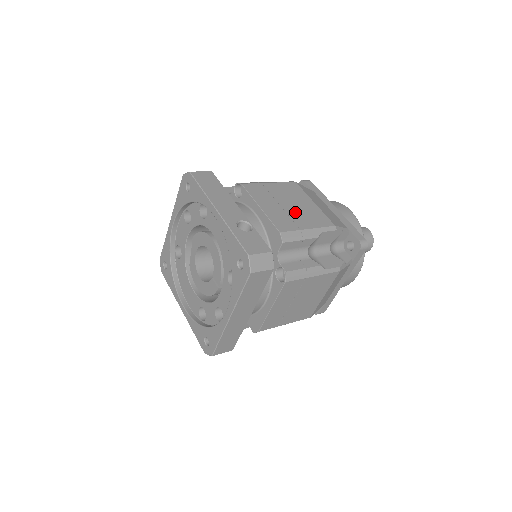
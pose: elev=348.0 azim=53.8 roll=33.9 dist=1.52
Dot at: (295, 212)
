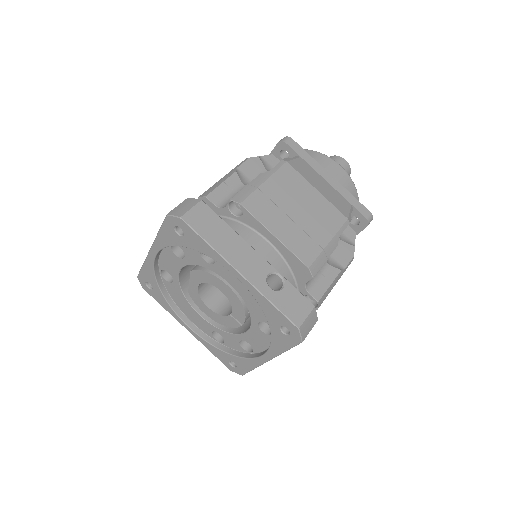
Dot at: (308, 221)
